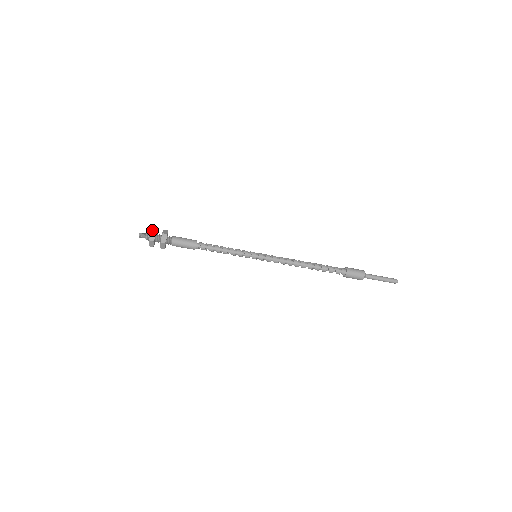
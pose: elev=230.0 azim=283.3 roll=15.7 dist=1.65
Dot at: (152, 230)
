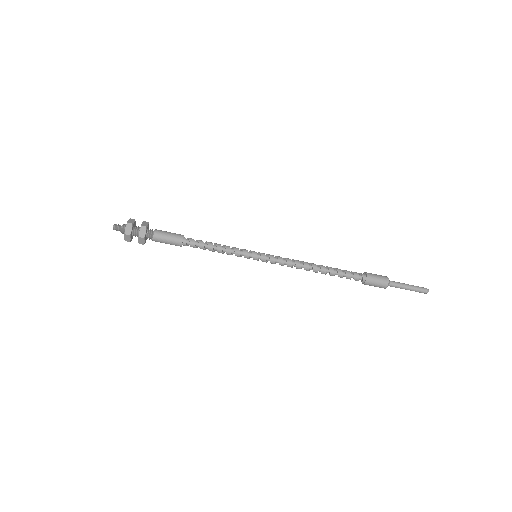
Dot at: (131, 220)
